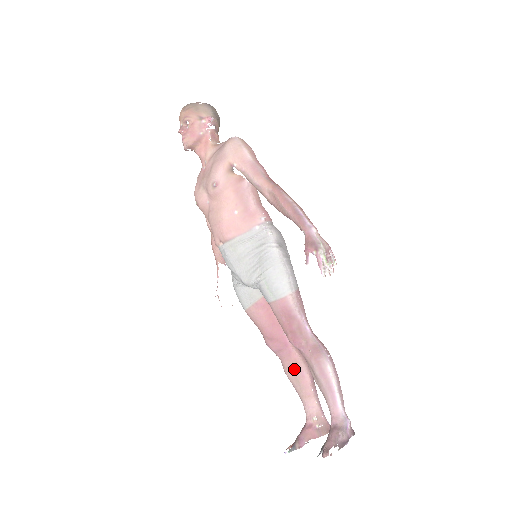
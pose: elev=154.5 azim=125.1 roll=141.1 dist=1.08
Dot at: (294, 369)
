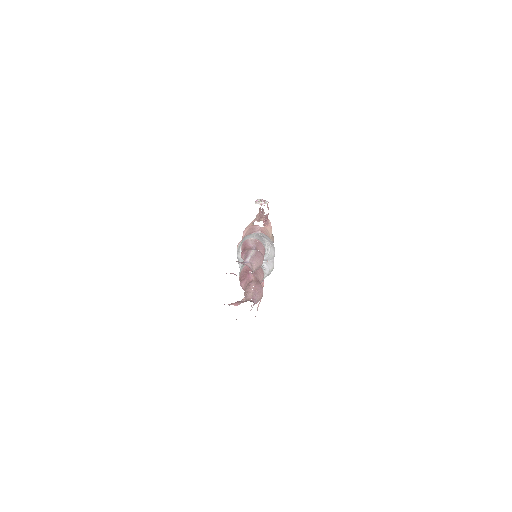
Dot at: (247, 285)
